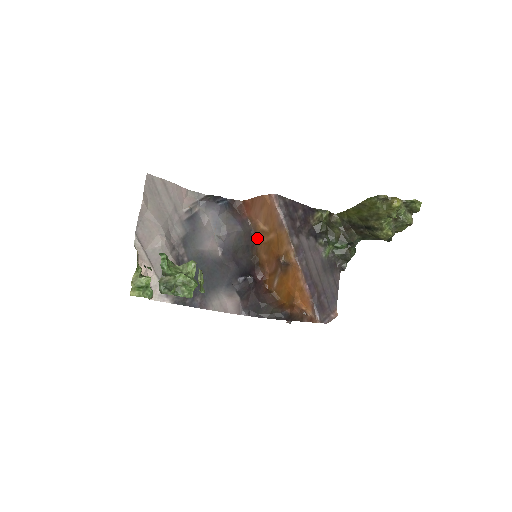
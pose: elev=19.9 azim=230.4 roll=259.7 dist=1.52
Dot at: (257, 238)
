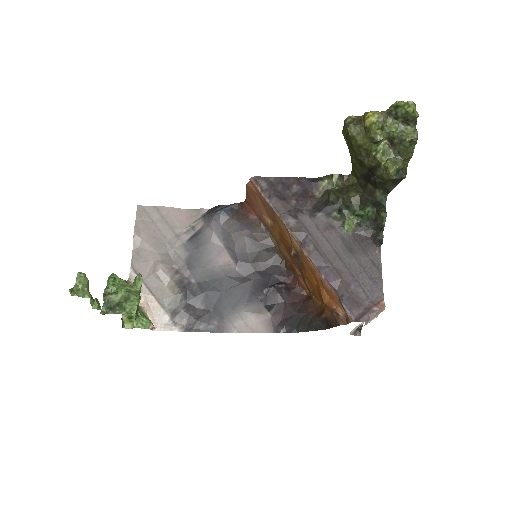
Dot at: (274, 237)
